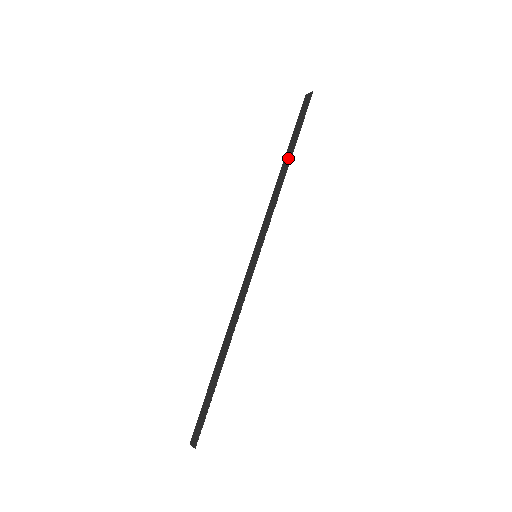
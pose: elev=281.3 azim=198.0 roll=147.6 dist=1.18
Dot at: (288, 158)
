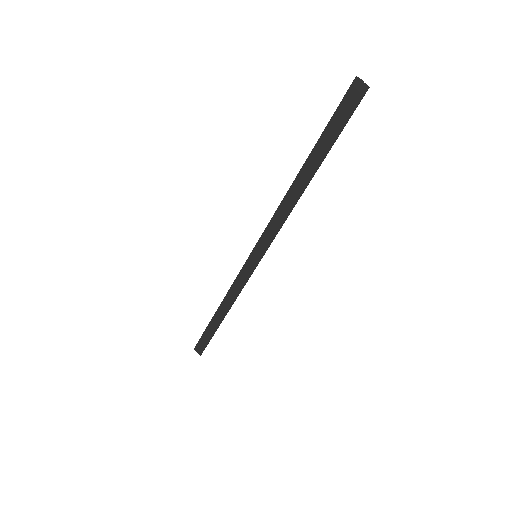
Dot at: (309, 172)
